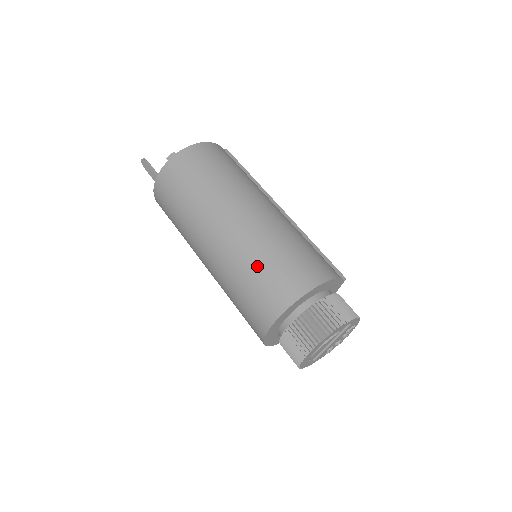
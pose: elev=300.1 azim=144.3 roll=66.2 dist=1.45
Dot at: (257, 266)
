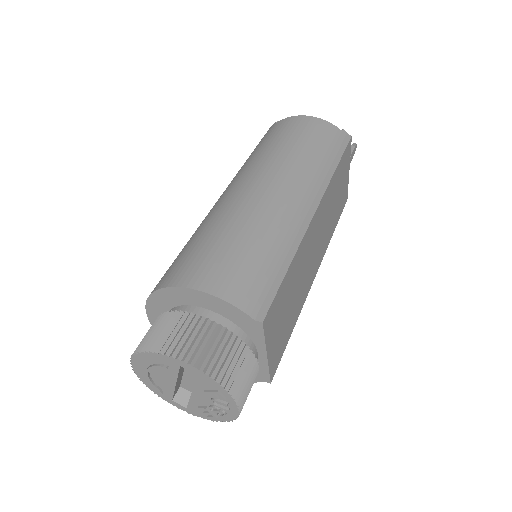
Dot at: (188, 242)
